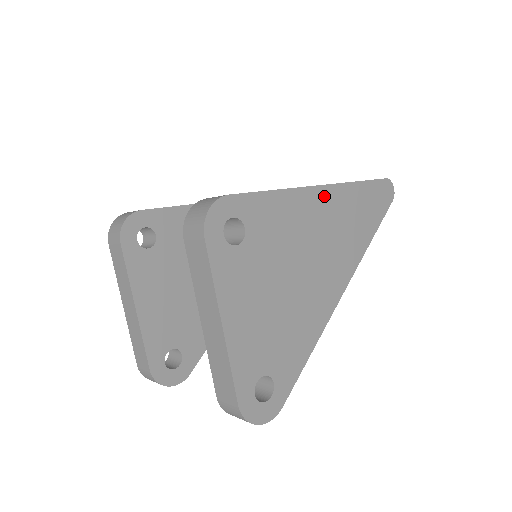
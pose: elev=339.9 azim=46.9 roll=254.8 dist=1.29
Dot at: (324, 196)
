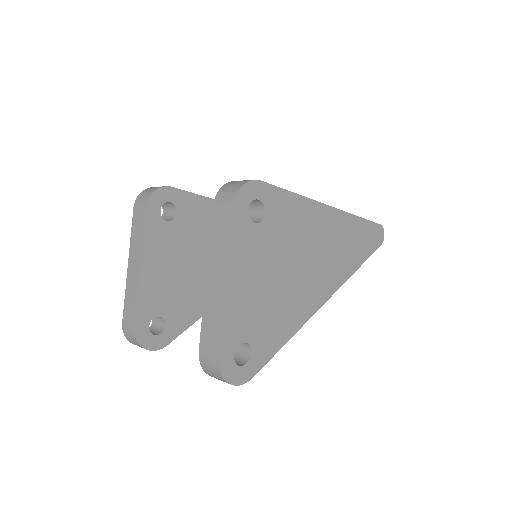
Dot at: (330, 216)
